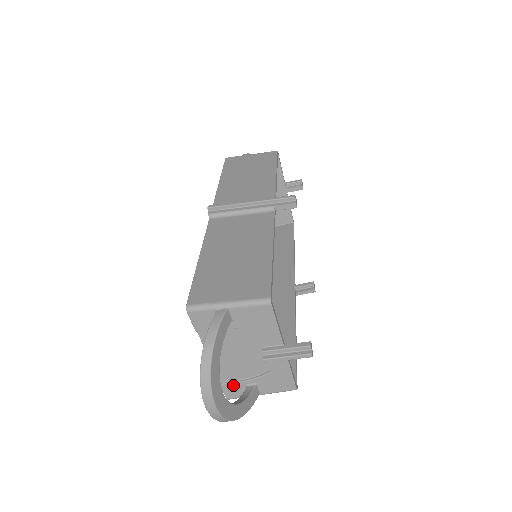
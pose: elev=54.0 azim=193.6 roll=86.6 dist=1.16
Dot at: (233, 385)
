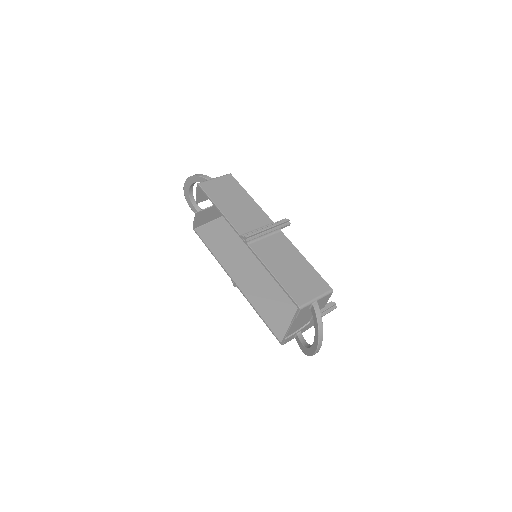
Dot at: (291, 337)
